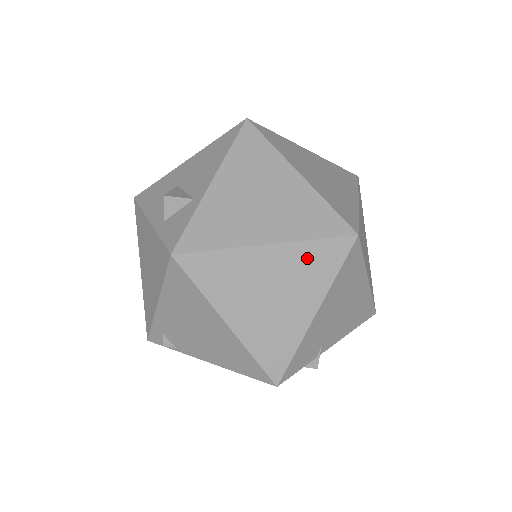
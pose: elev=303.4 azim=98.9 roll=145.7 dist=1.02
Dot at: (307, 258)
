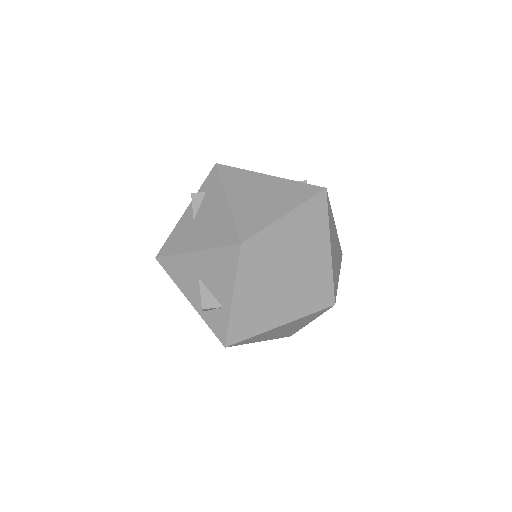
Dot at: (304, 319)
